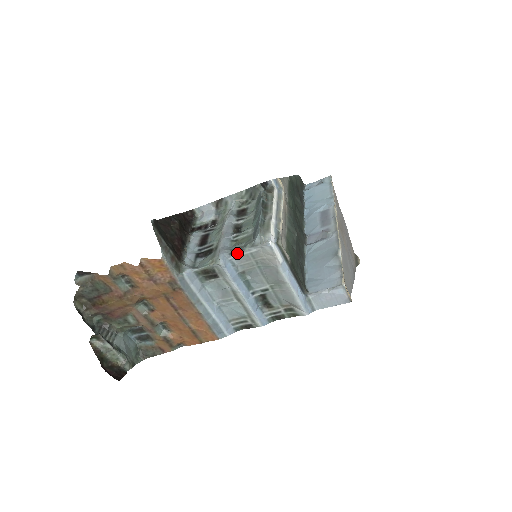
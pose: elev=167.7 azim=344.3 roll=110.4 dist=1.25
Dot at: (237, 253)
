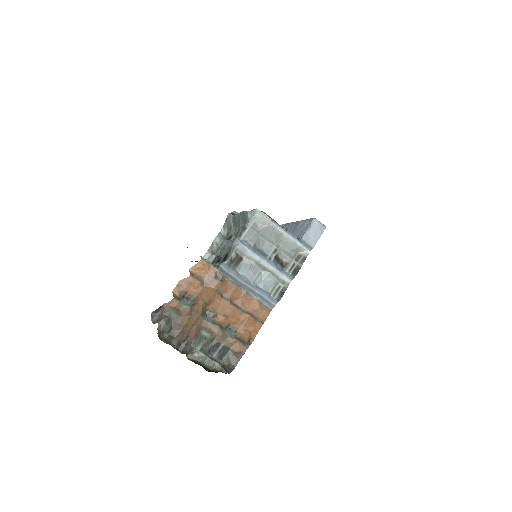
Dot at: (243, 232)
